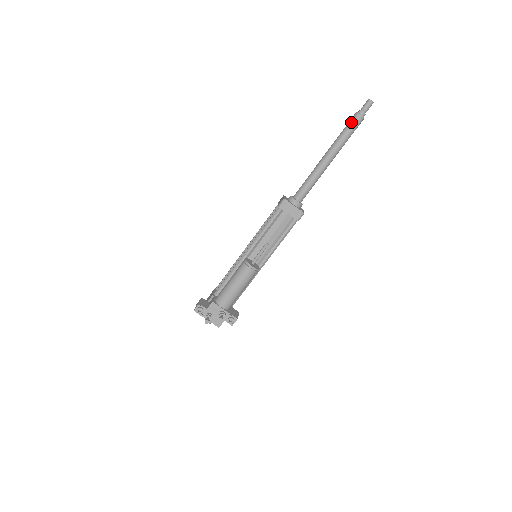
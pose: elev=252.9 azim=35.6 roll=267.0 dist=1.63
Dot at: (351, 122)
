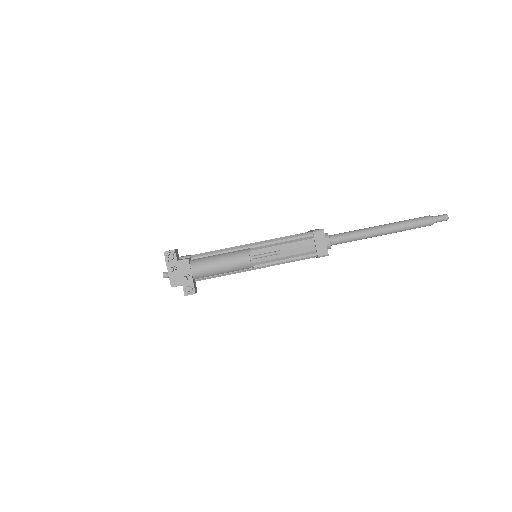
Dot at: (421, 219)
